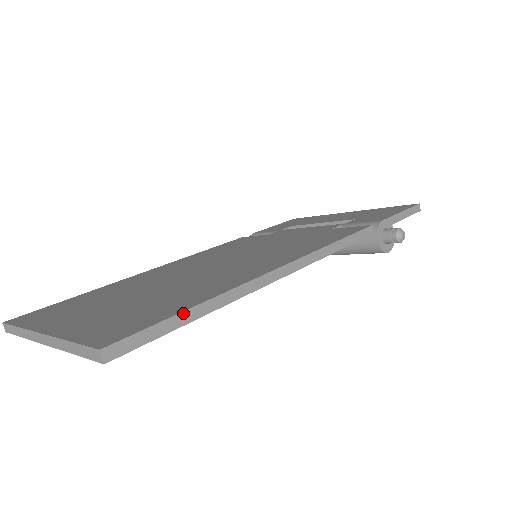
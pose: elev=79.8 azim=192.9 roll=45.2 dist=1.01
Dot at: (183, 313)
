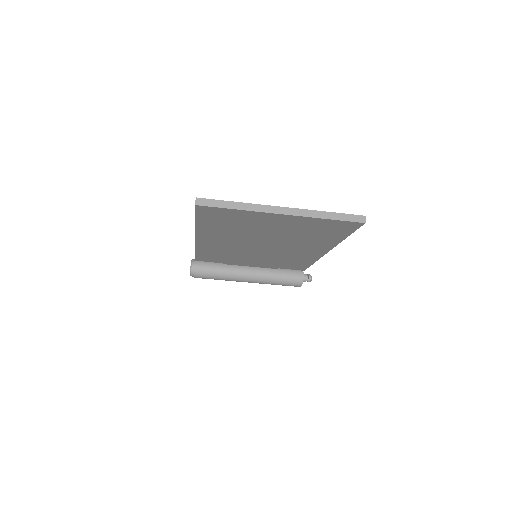
Dot at: occluded
